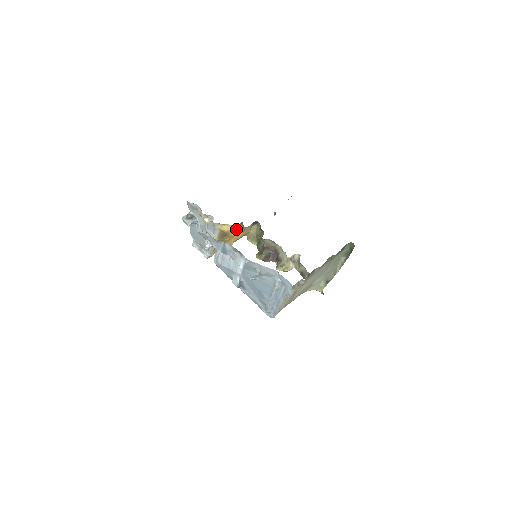
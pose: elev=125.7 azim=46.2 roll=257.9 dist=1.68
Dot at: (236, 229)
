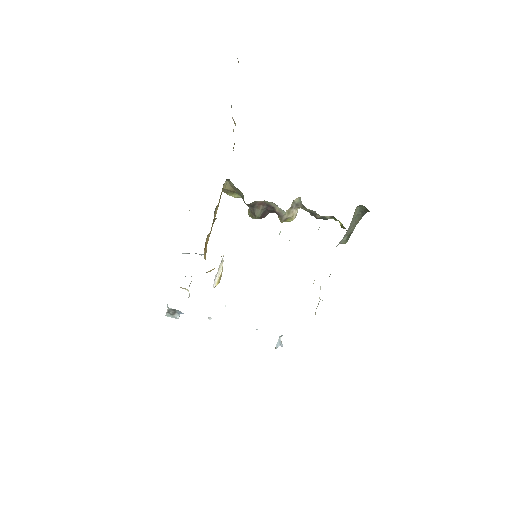
Dot at: occluded
